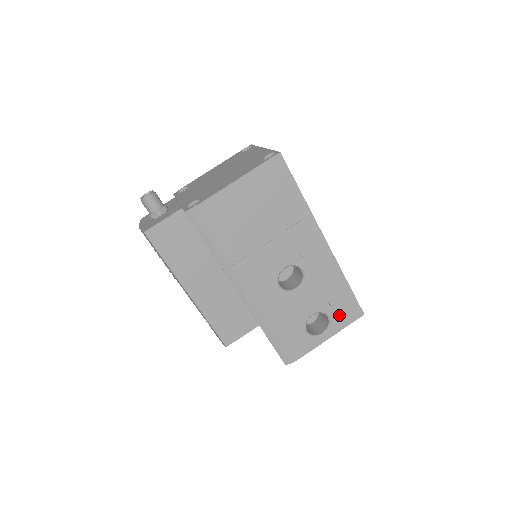
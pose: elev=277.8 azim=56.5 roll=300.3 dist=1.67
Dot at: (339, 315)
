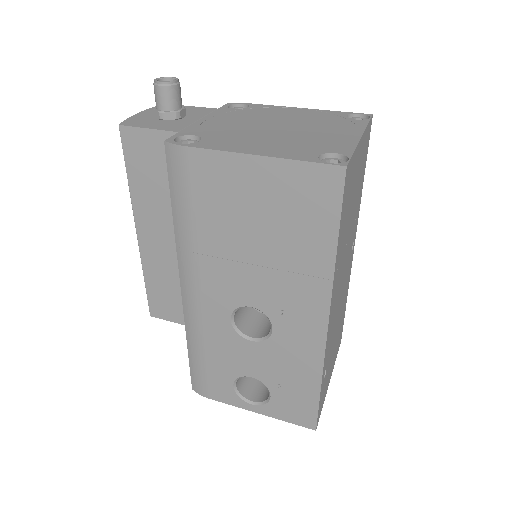
Dot at: (284, 404)
